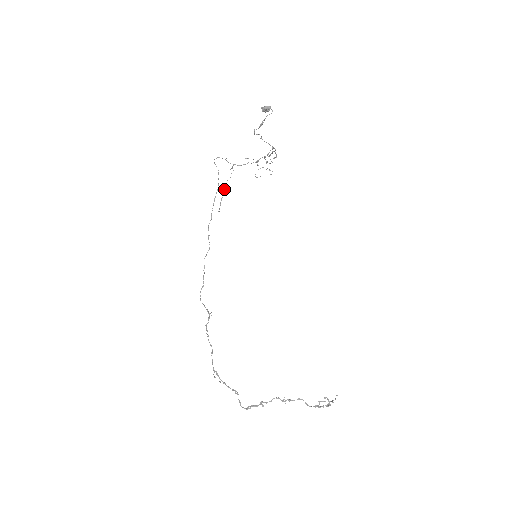
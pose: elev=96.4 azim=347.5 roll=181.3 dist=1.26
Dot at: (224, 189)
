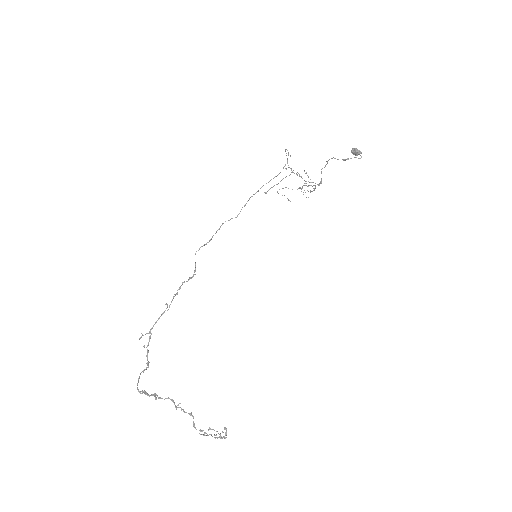
Dot at: occluded
